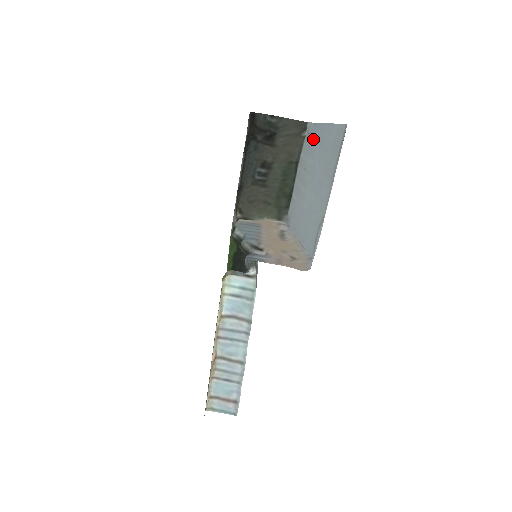
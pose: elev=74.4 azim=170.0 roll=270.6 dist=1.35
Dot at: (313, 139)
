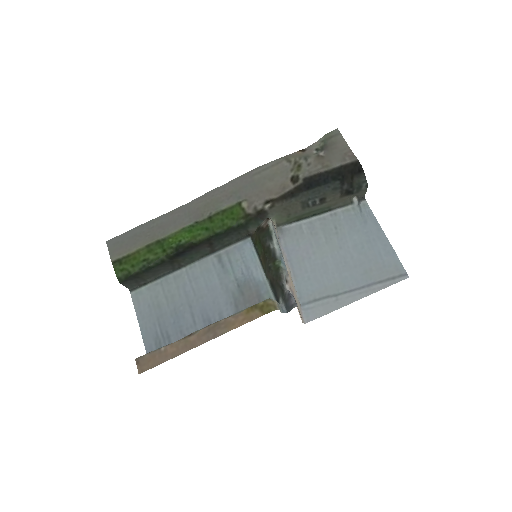
Dot at: (363, 222)
